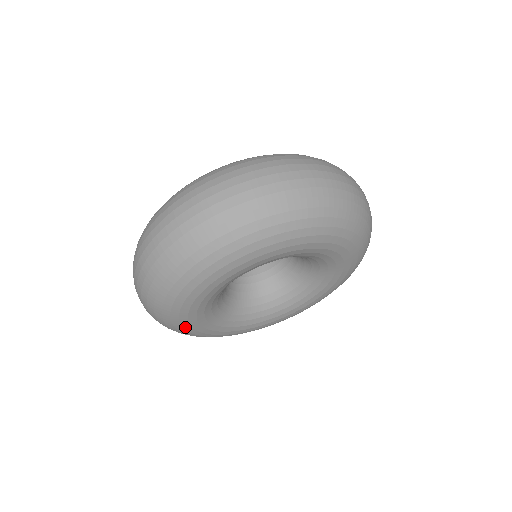
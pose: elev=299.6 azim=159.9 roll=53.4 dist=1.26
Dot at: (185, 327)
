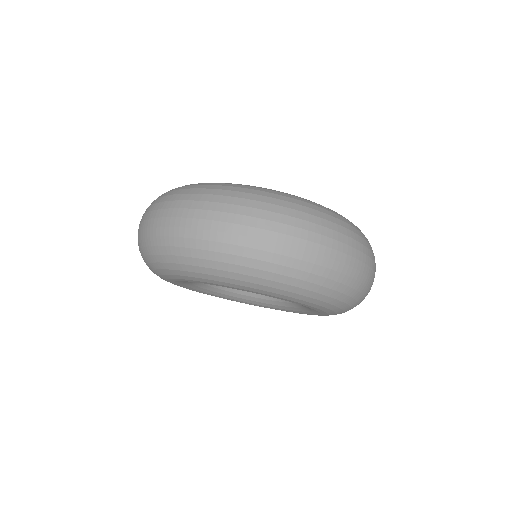
Dot at: occluded
